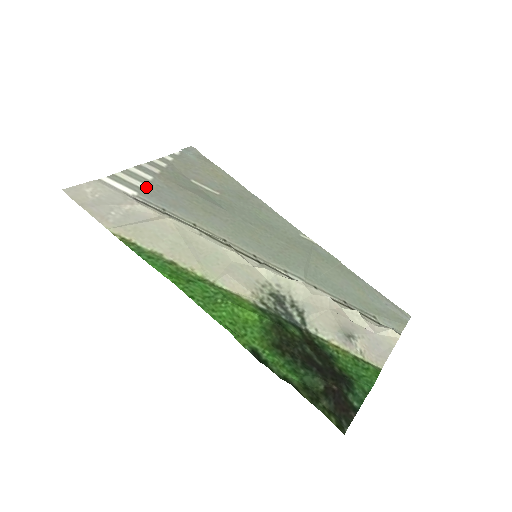
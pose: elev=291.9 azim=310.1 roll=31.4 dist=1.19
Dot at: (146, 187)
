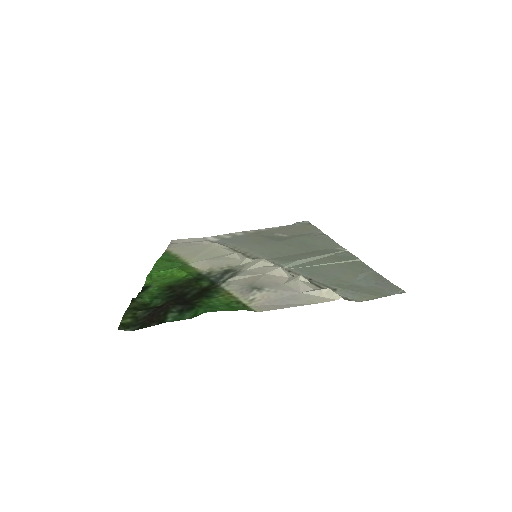
Dot at: (230, 237)
